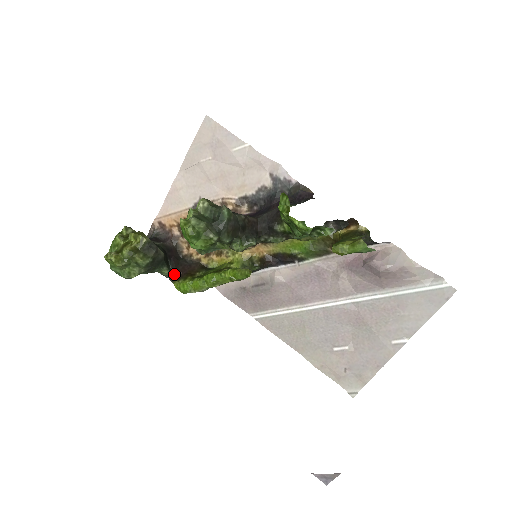
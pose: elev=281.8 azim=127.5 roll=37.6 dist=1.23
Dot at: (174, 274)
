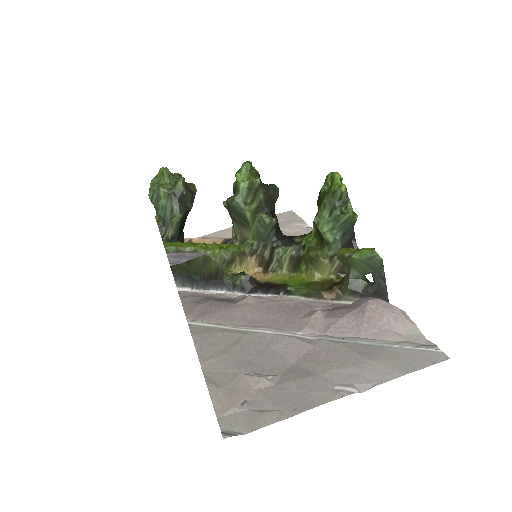
Dot at: occluded
